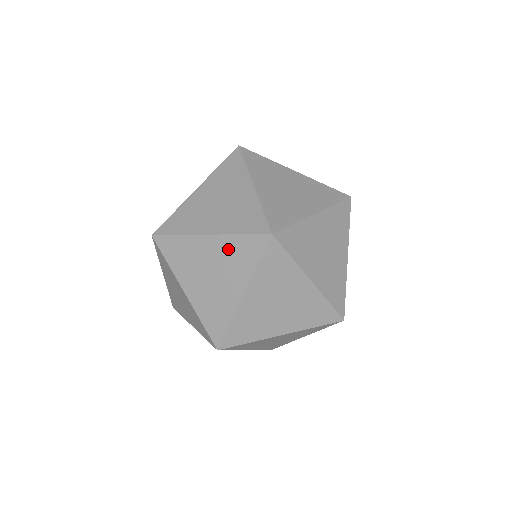
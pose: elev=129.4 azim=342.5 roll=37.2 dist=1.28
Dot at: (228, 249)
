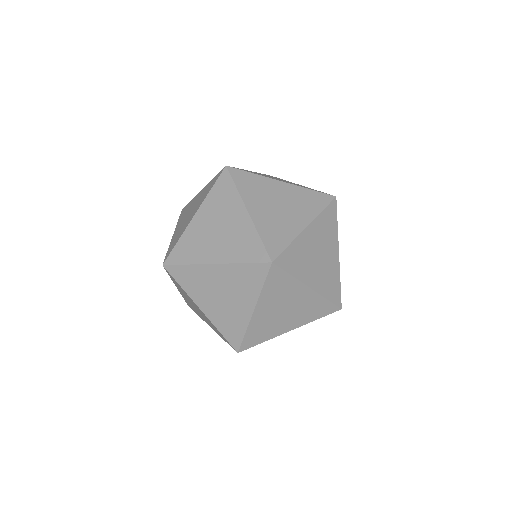
Dot at: (204, 191)
